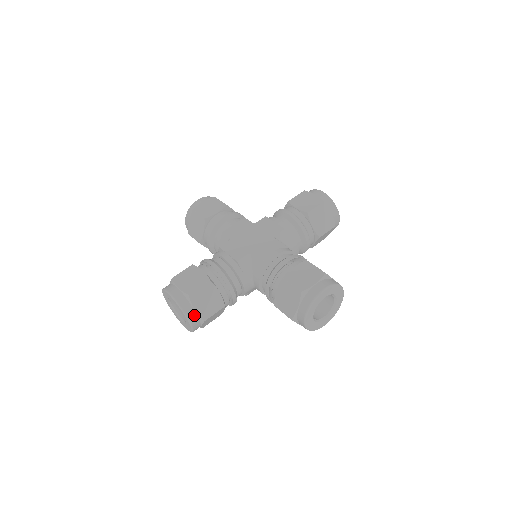
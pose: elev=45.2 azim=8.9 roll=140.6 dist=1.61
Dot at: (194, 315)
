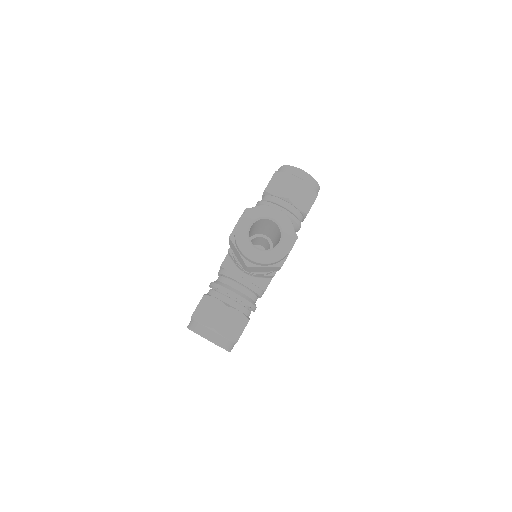
Dot at: occluded
